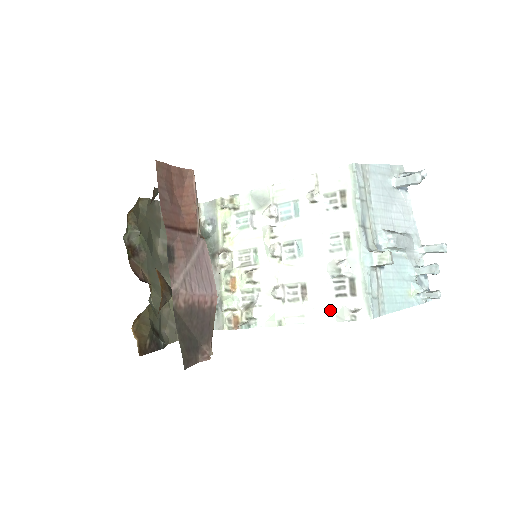
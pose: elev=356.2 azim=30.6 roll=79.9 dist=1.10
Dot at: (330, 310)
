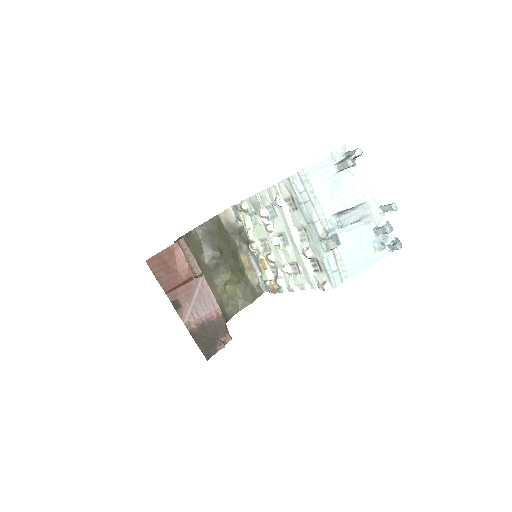
Dot at: (313, 281)
